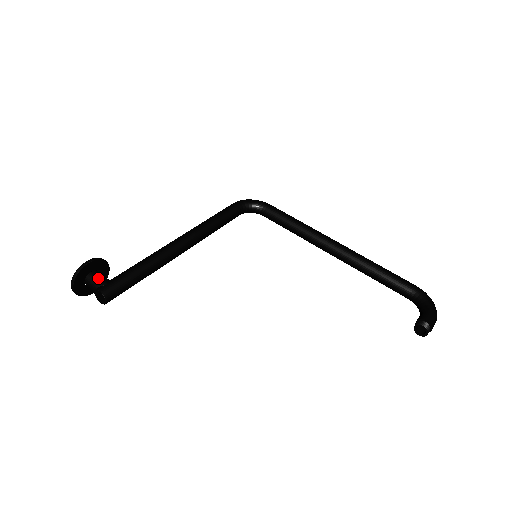
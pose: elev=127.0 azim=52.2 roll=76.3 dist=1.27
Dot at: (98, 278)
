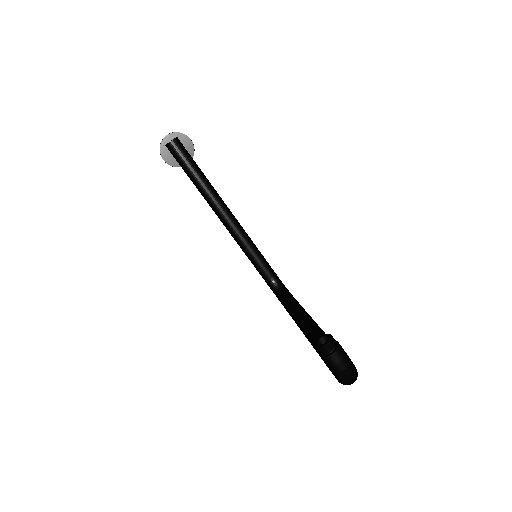
Dot at: occluded
